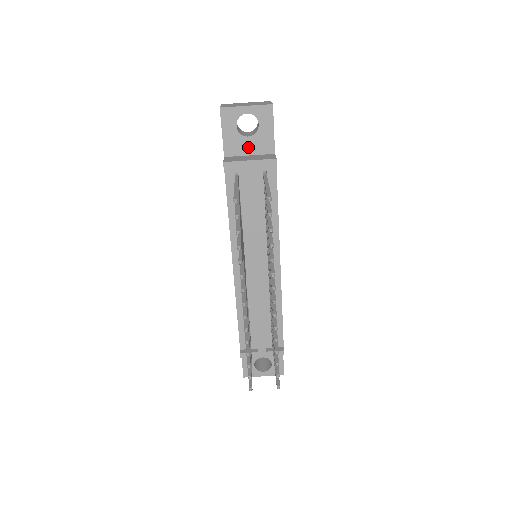
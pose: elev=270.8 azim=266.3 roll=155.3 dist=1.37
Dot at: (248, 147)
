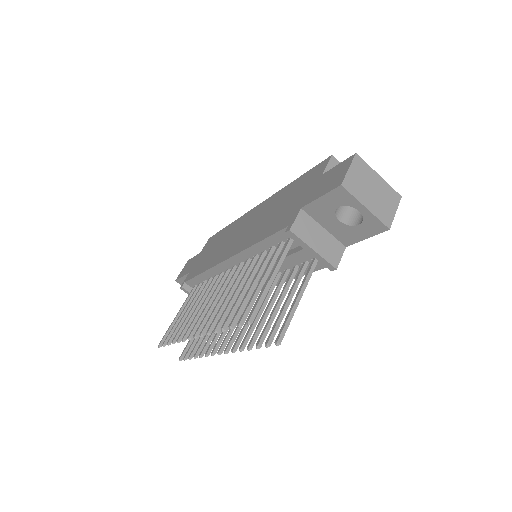
Dot at: (330, 224)
